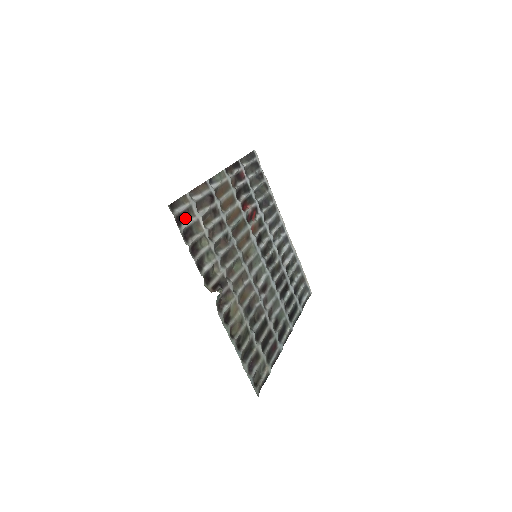
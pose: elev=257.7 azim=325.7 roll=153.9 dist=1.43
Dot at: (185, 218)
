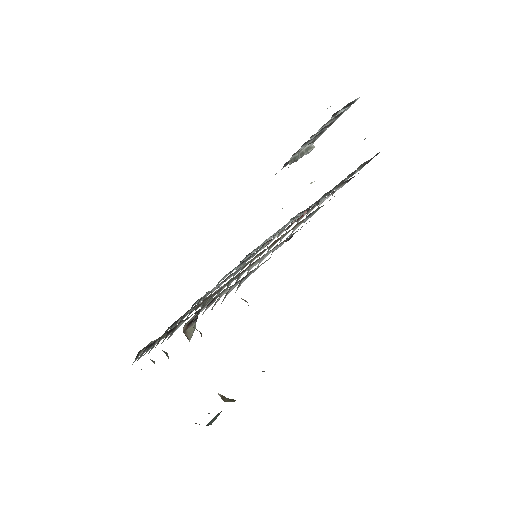
Dot at: occluded
